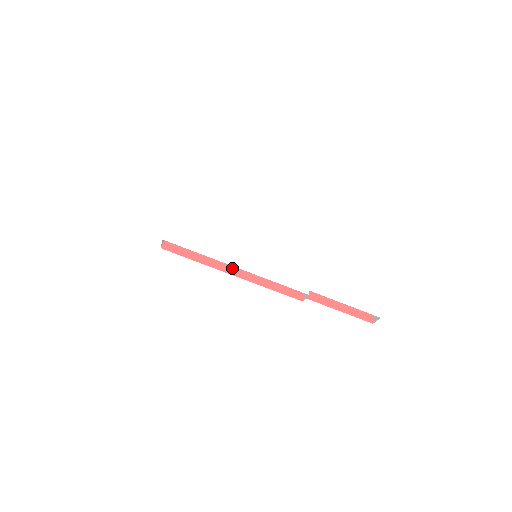
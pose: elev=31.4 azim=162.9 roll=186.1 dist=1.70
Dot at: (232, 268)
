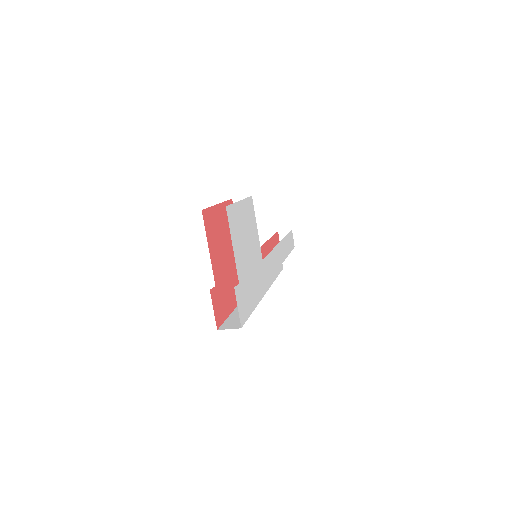
Dot at: occluded
